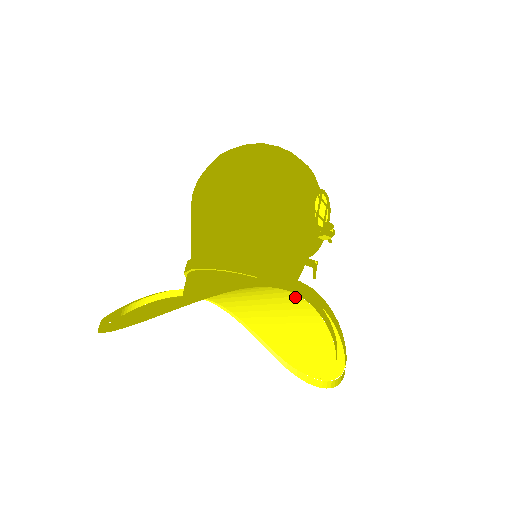
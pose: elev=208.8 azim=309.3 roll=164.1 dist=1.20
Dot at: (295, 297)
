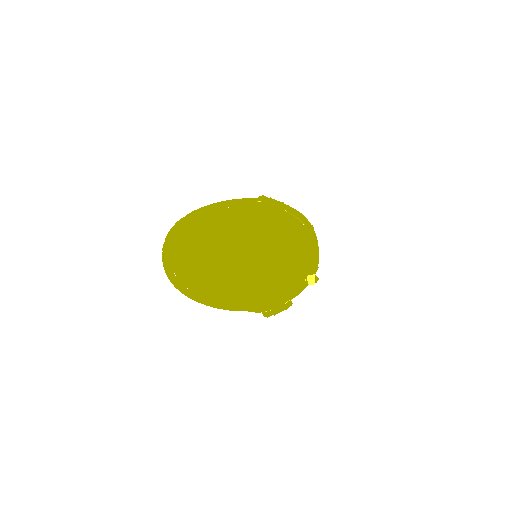
Dot at: occluded
